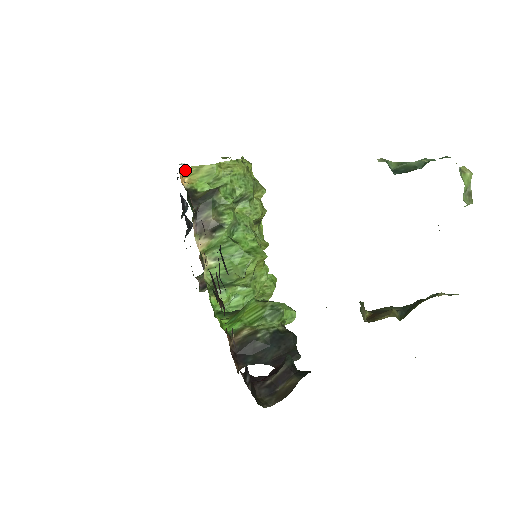
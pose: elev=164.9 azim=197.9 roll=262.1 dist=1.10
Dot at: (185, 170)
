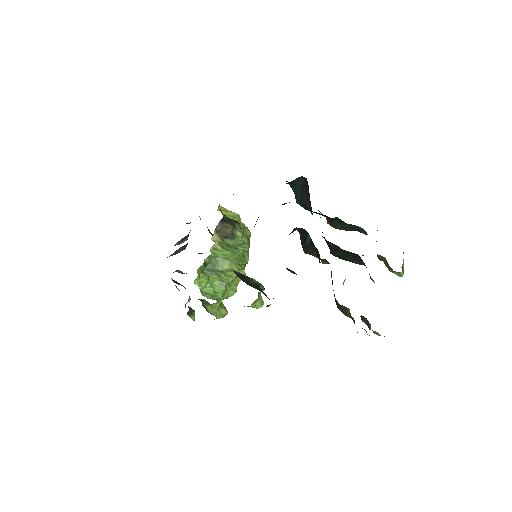
Dot at: (220, 206)
